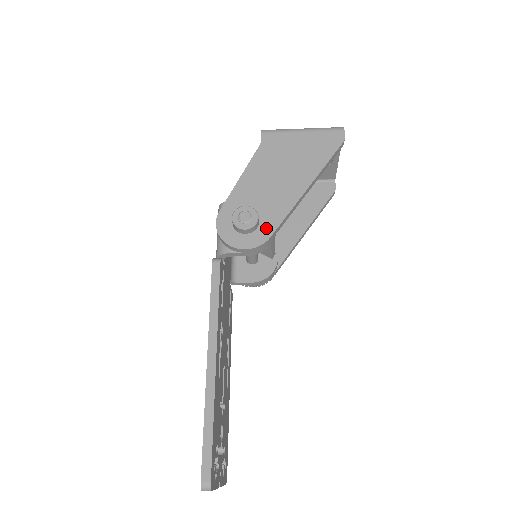
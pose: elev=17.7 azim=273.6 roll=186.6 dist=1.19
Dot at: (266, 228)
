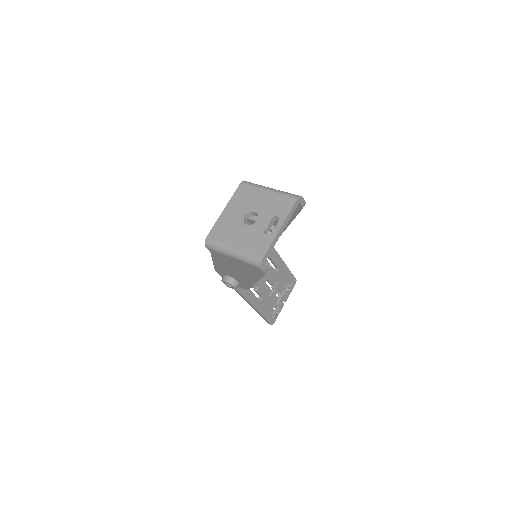
Dot at: (244, 286)
